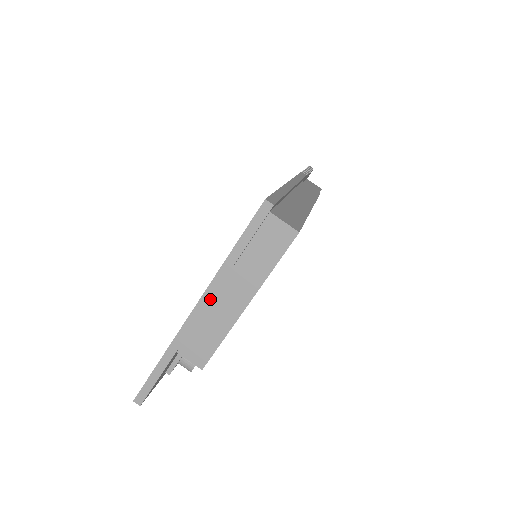
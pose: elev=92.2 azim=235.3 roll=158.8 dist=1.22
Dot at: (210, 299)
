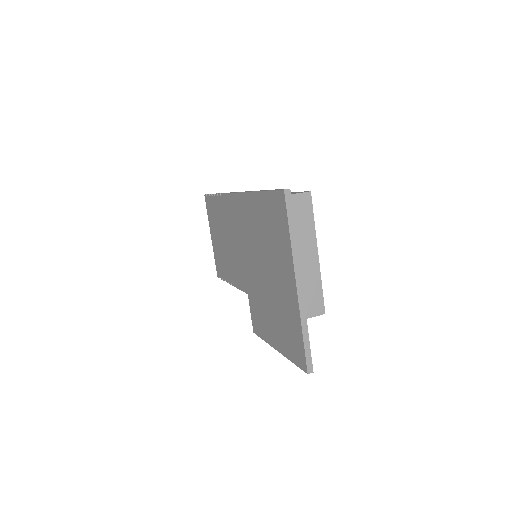
Dot at: (300, 269)
